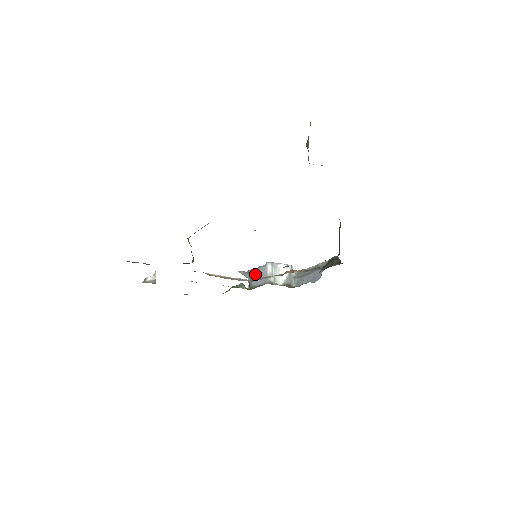
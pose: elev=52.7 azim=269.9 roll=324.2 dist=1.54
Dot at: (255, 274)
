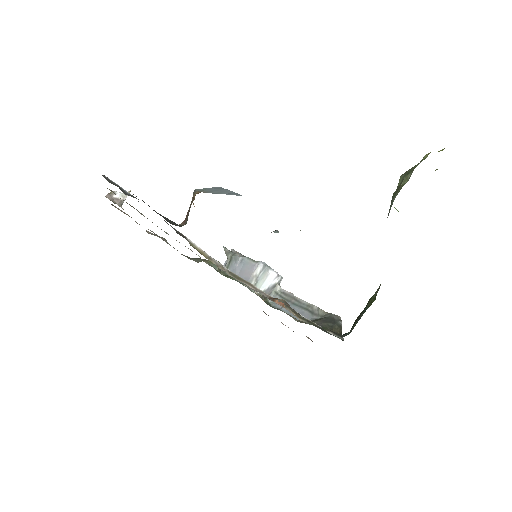
Dot at: (239, 262)
